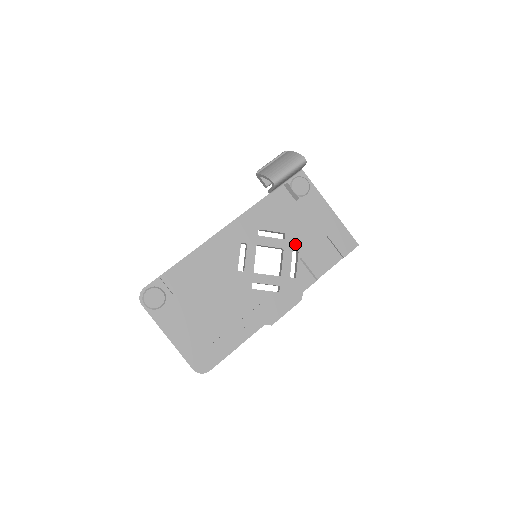
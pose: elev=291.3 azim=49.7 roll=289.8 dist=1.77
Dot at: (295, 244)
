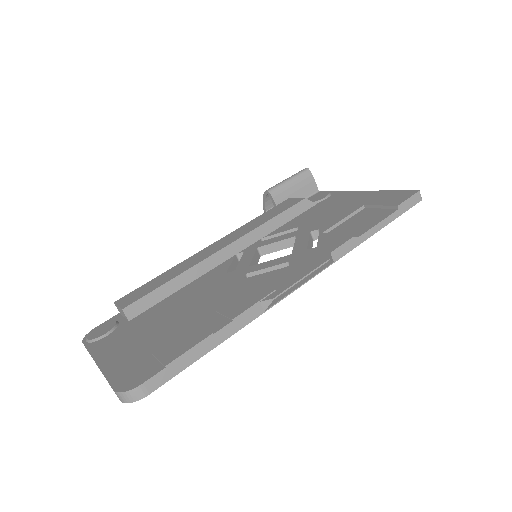
Dot at: (313, 227)
